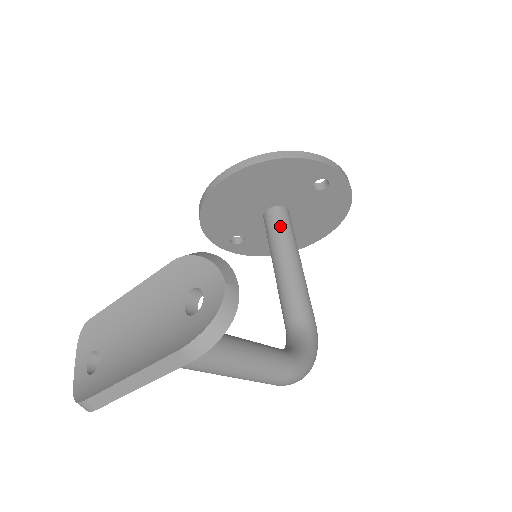
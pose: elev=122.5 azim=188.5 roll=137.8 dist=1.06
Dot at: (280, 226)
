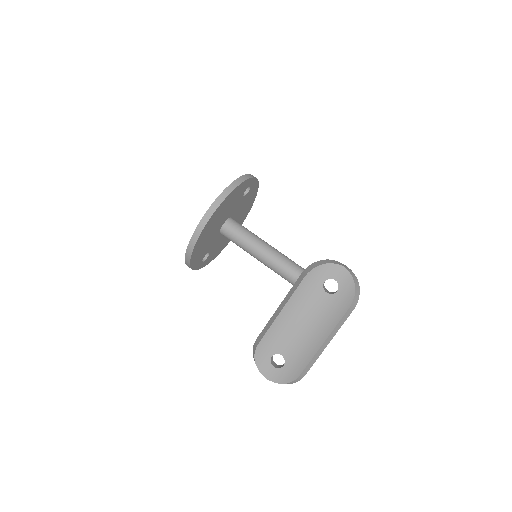
Dot at: (241, 231)
